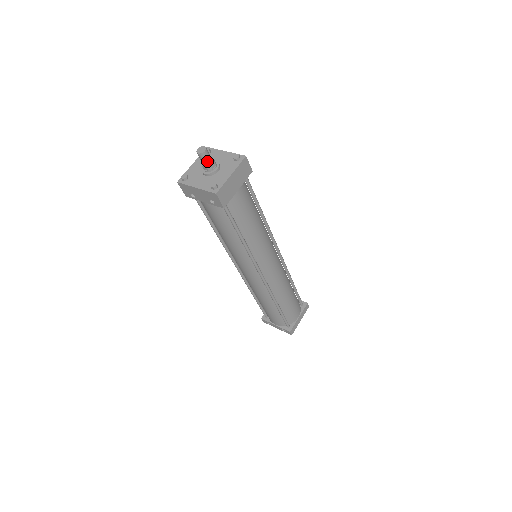
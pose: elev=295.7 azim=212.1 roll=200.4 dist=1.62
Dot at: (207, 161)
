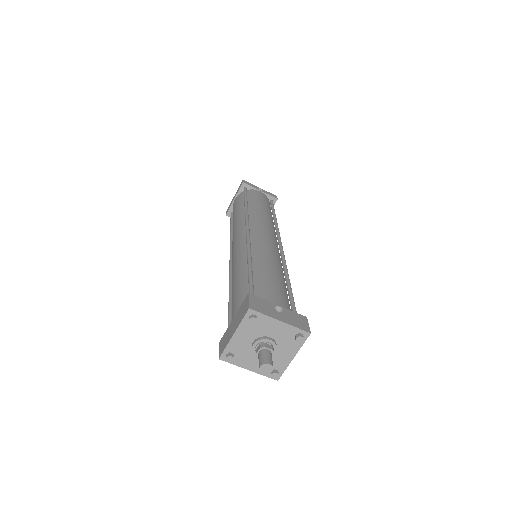
Dot at: occluded
